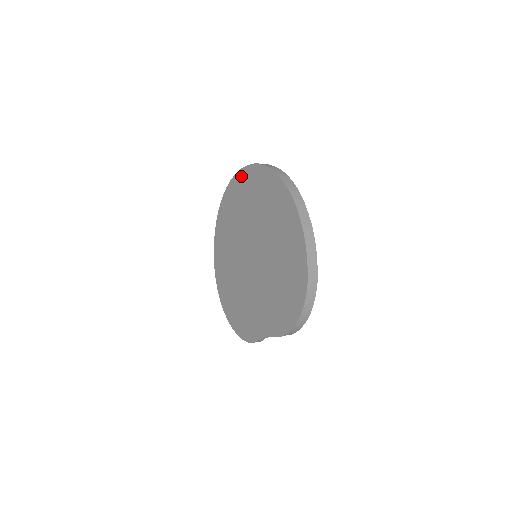
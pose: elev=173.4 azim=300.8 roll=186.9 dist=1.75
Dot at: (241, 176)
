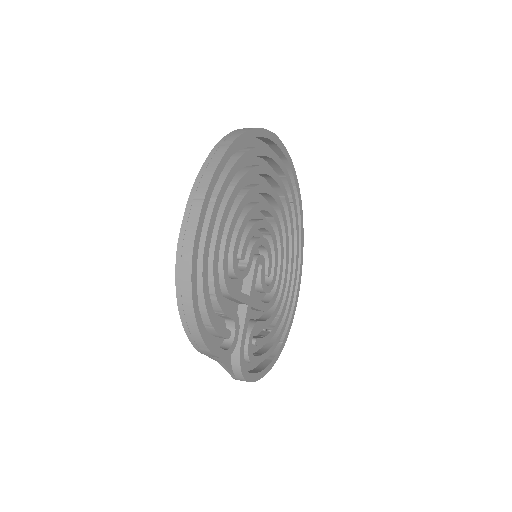
Dot at: occluded
